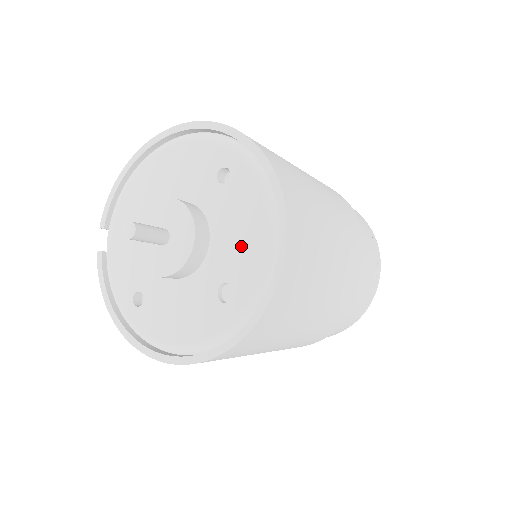
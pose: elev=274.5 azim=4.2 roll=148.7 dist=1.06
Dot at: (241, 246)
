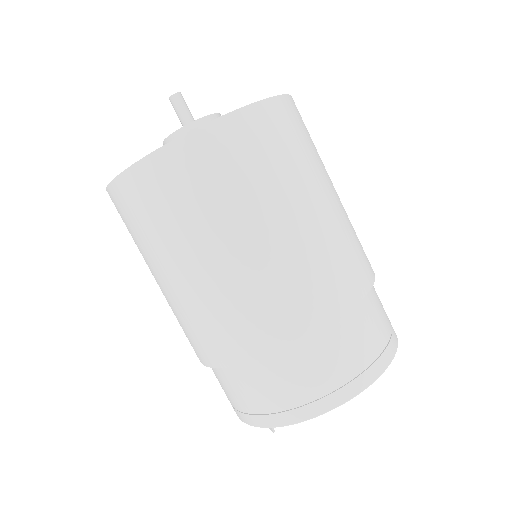
Dot at: occluded
